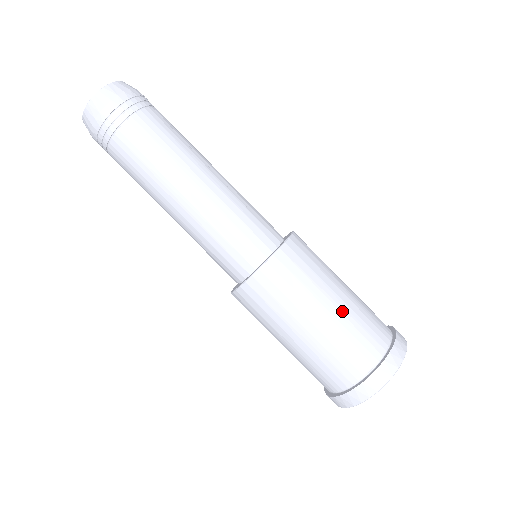
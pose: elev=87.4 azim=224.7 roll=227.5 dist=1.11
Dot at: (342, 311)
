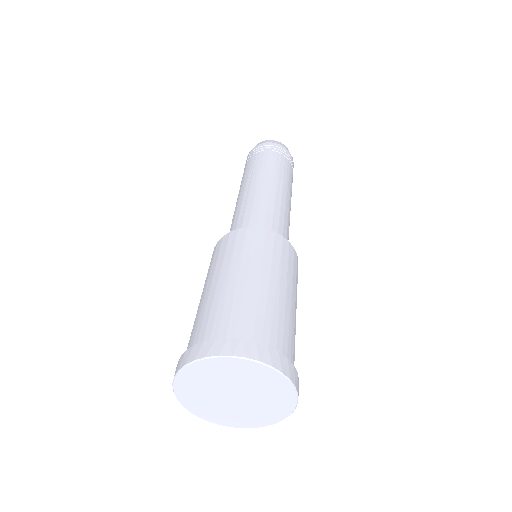
Dot at: (247, 286)
